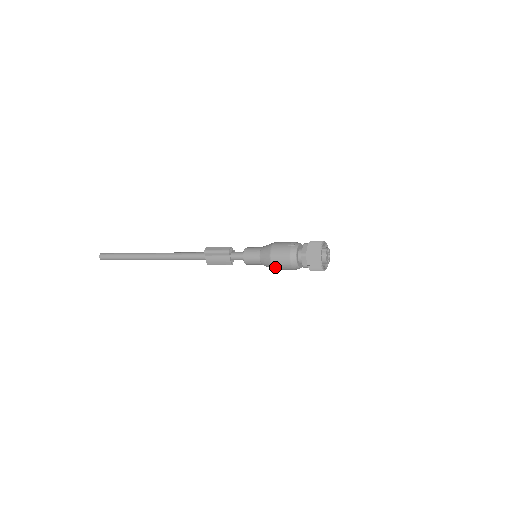
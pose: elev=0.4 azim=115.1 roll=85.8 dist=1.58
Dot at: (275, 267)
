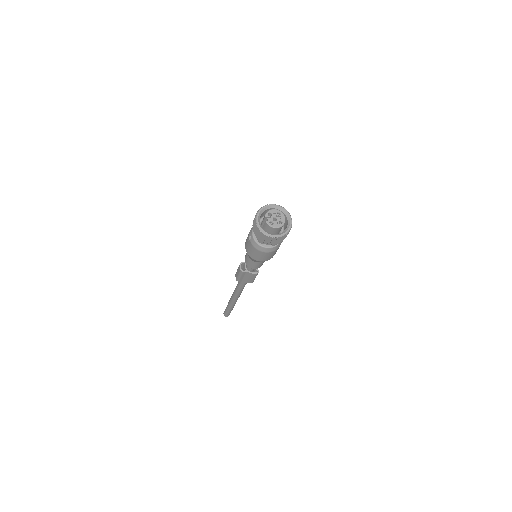
Dot at: (268, 259)
